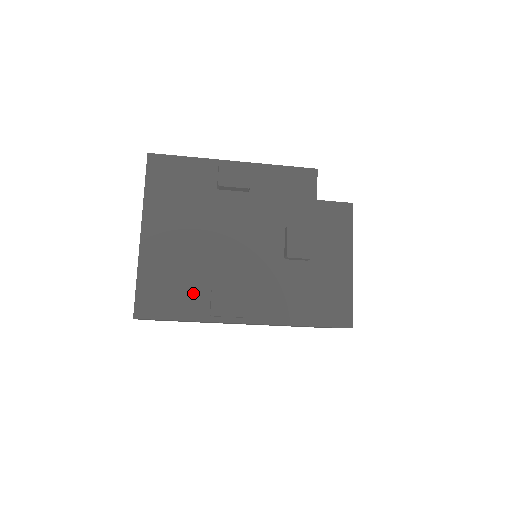
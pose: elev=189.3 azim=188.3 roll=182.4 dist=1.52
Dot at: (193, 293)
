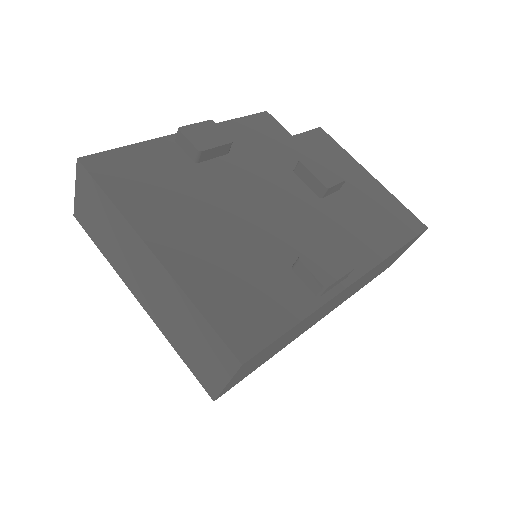
Dot at: (277, 284)
